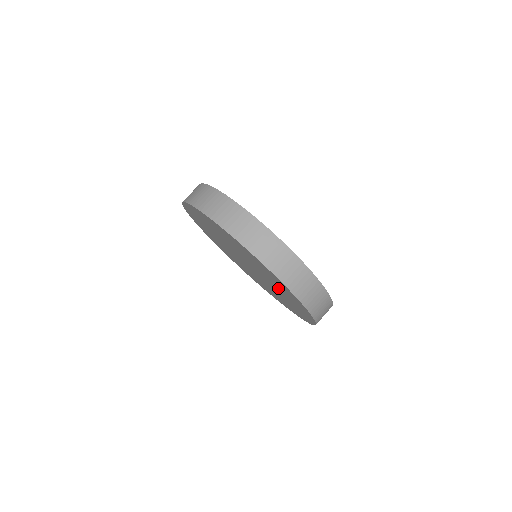
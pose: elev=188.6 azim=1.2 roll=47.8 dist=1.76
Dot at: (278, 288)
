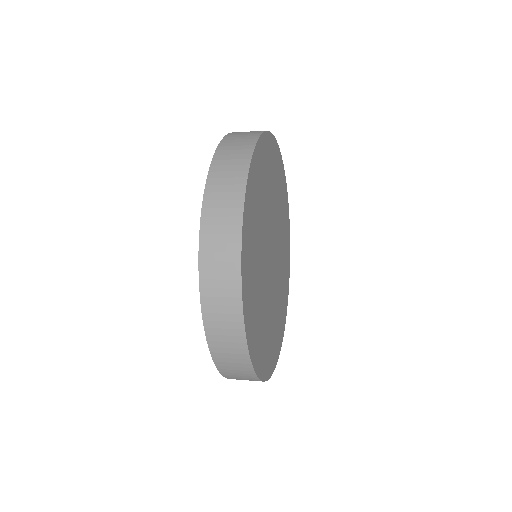
Dot at: occluded
